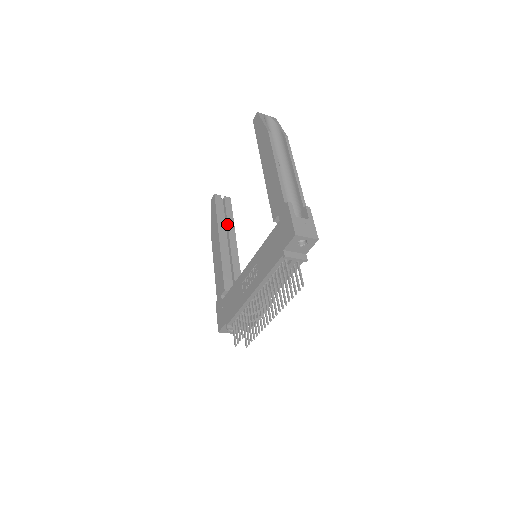
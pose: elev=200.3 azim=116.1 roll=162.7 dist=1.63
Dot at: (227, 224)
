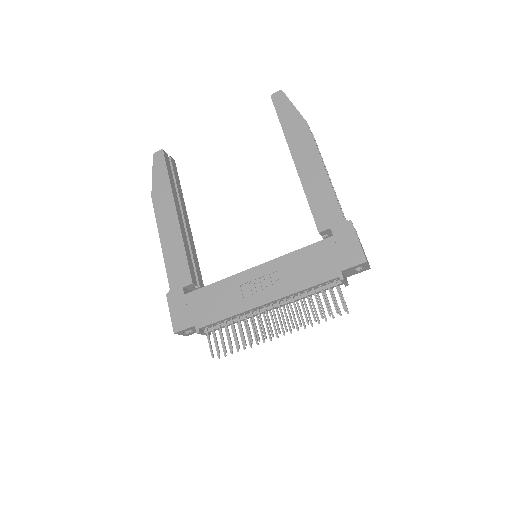
Dot at: (178, 195)
